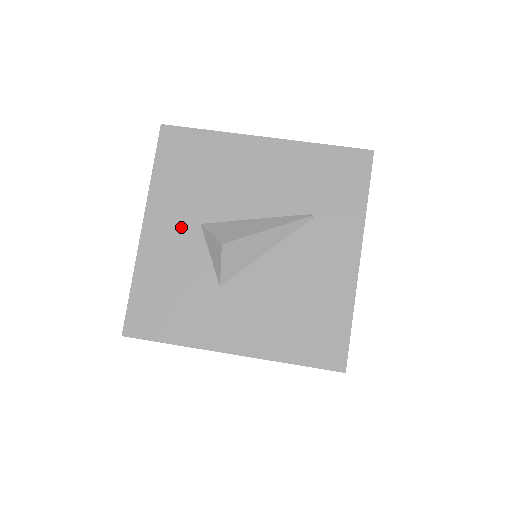
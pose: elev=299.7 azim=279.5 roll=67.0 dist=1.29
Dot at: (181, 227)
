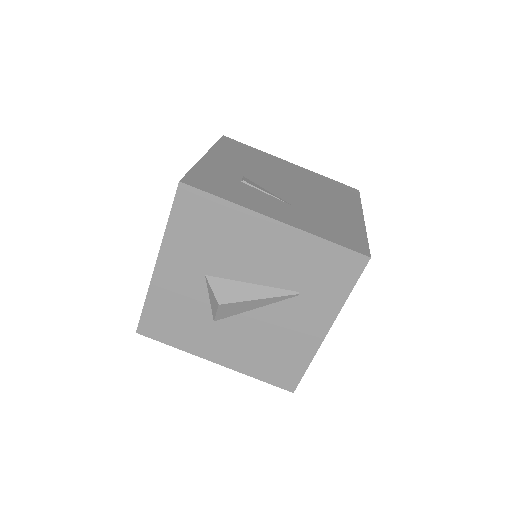
Dot at: (188, 273)
